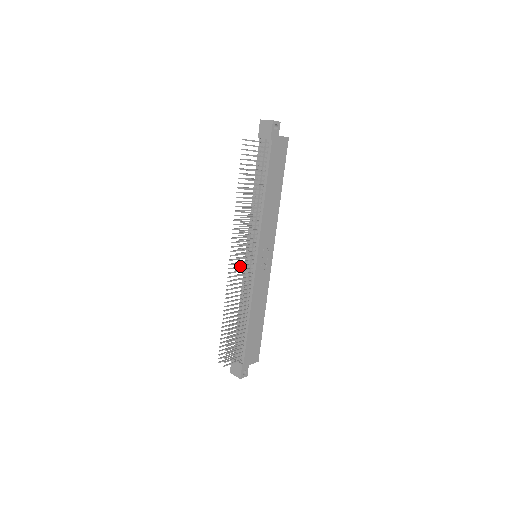
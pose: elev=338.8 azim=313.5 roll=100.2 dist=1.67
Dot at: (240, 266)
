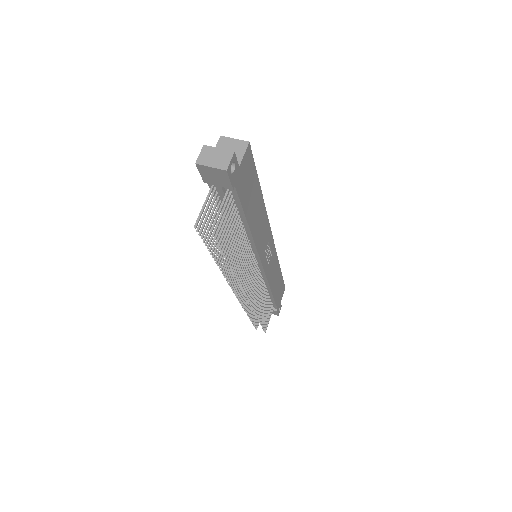
Dot at: (251, 293)
